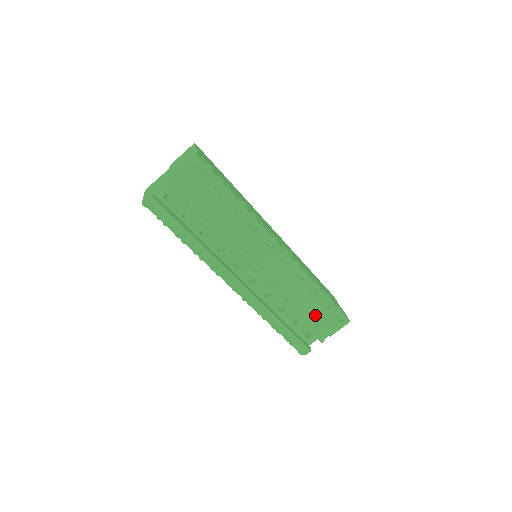
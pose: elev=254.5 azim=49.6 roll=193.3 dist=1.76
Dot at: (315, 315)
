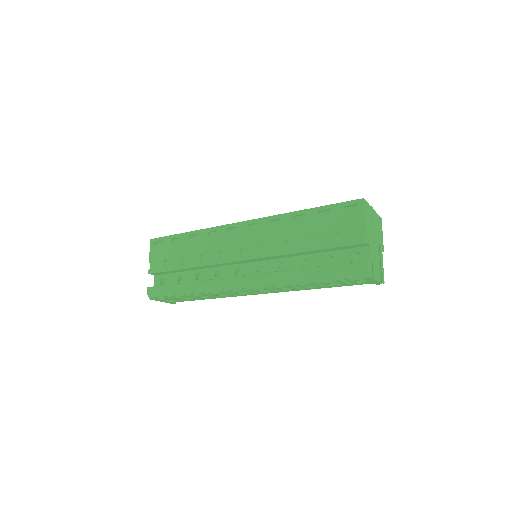
Dot at: (326, 230)
